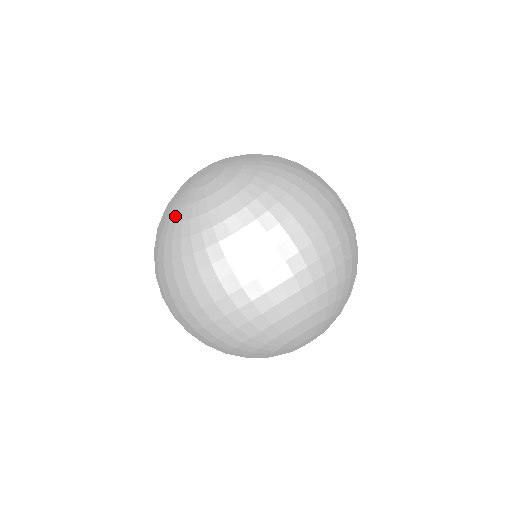
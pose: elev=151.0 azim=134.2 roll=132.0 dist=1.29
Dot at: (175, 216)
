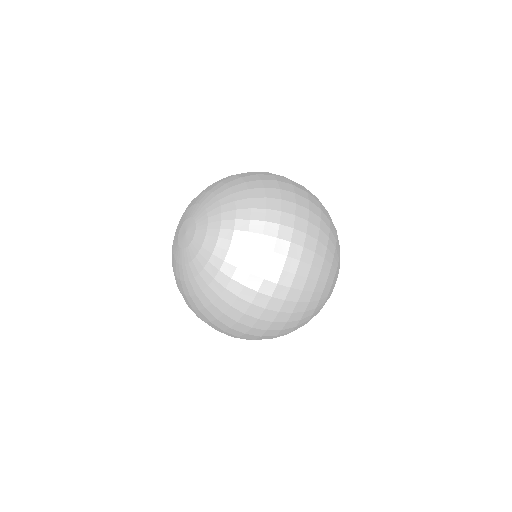
Dot at: (190, 274)
